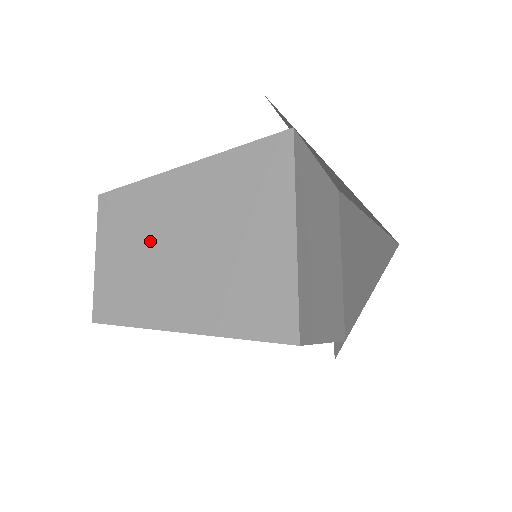
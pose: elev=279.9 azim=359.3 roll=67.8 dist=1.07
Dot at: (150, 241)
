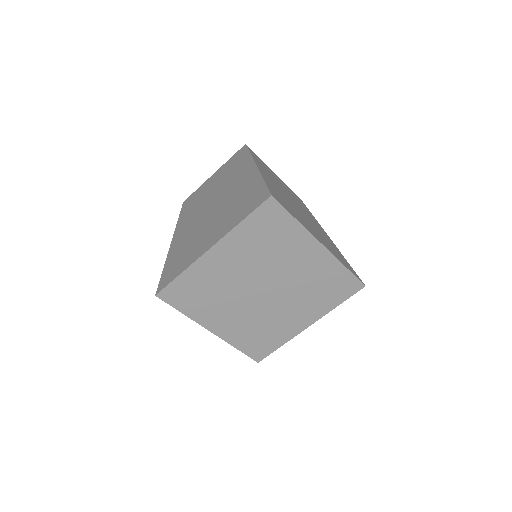
Dot at: occluded
